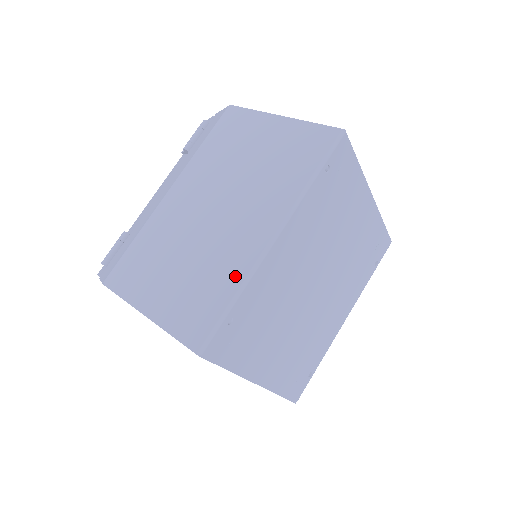
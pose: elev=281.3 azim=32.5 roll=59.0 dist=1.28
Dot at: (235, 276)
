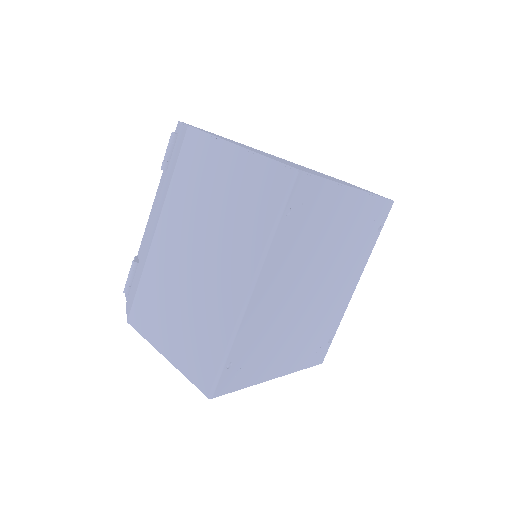
Dot at: (224, 329)
